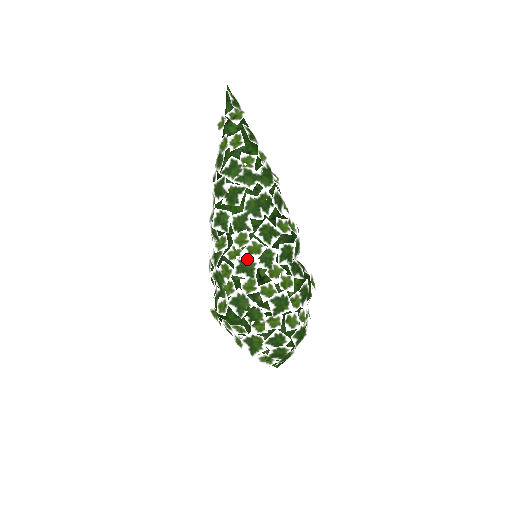
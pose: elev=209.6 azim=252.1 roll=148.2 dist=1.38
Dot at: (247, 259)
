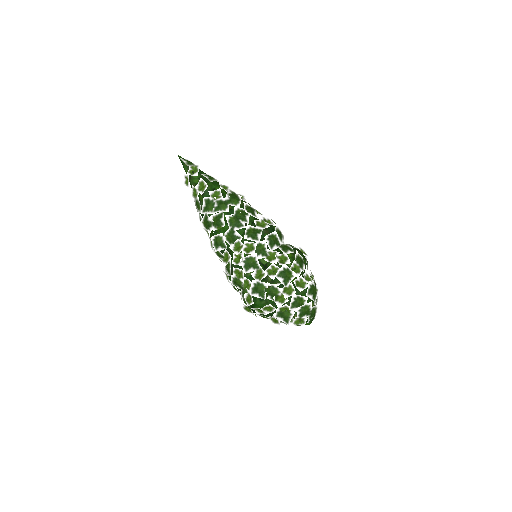
Dot at: (248, 257)
